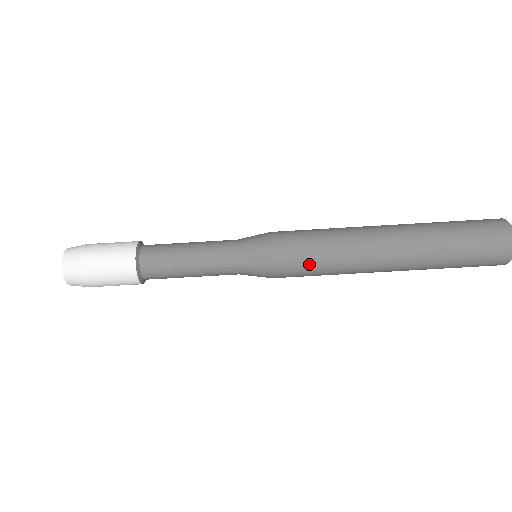
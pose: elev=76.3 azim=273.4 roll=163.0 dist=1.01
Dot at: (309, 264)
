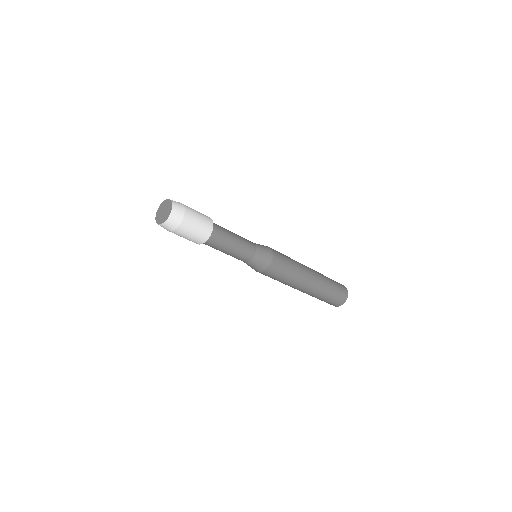
Dot at: (279, 276)
